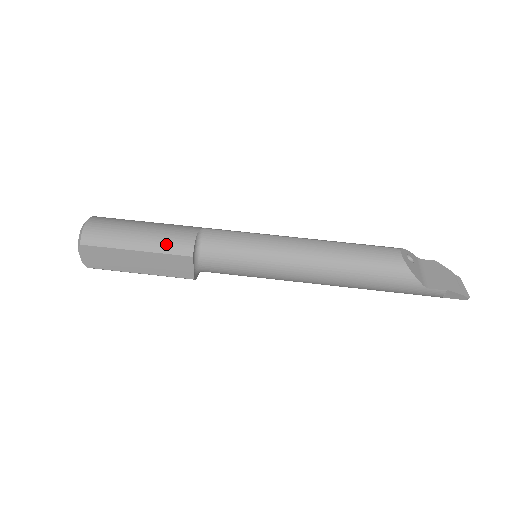
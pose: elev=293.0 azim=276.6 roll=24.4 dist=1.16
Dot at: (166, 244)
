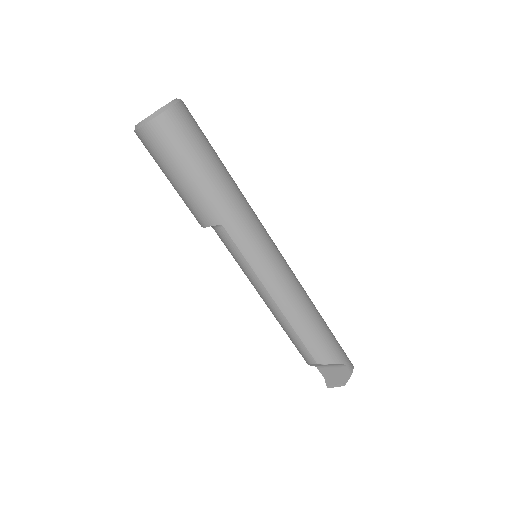
Dot at: (187, 205)
